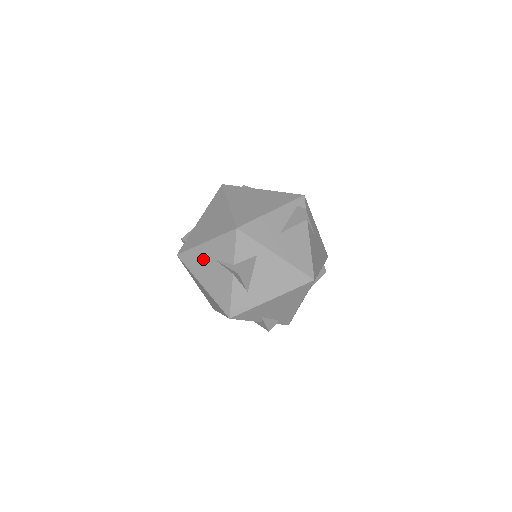
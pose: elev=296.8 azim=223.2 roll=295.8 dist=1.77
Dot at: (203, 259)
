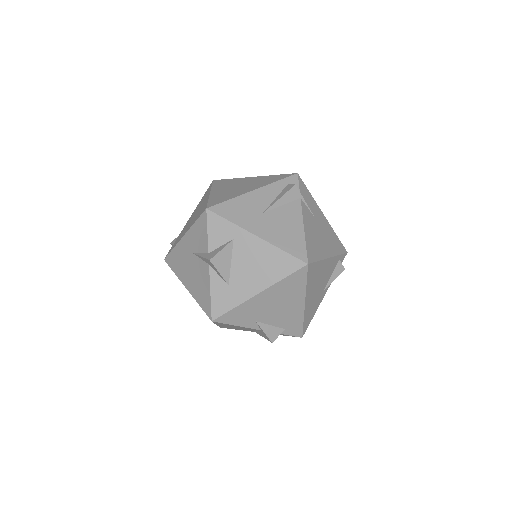
Dot at: (184, 256)
